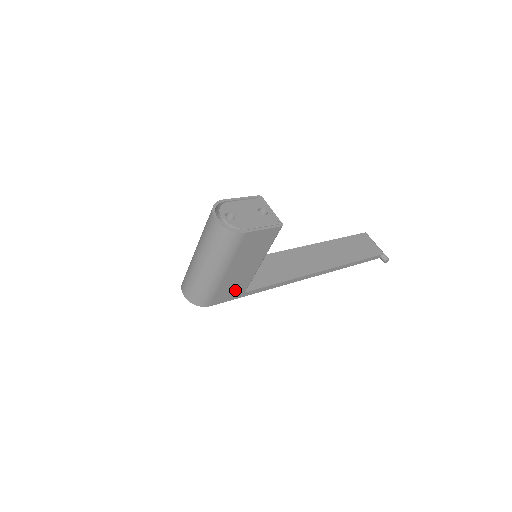
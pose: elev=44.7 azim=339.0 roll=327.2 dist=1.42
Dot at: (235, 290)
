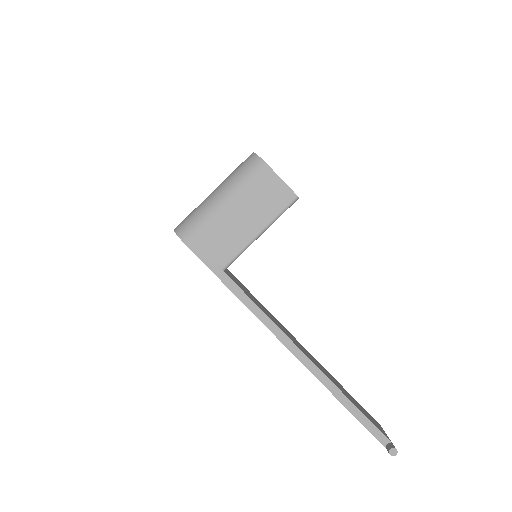
Dot at: (217, 251)
